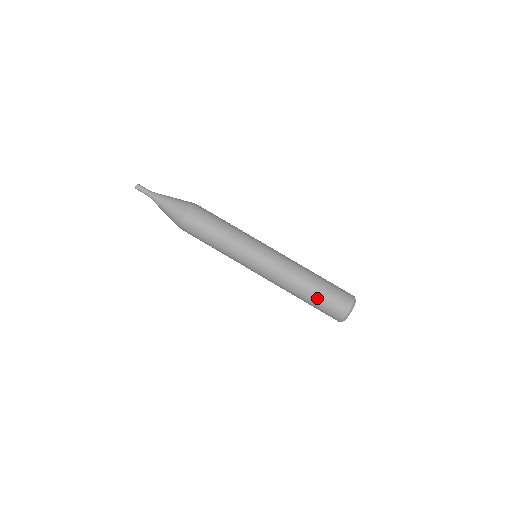
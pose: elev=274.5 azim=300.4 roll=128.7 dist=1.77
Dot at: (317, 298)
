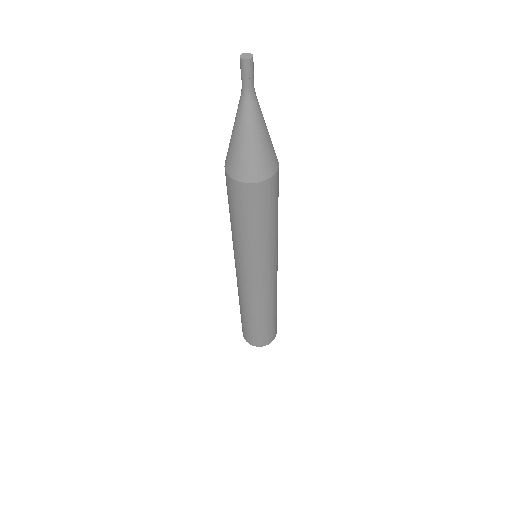
Dot at: (242, 318)
